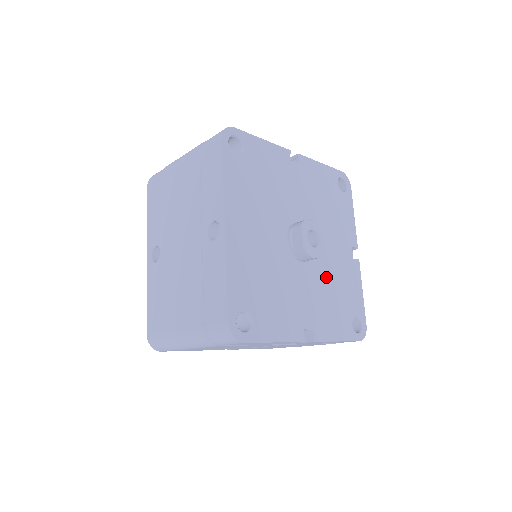
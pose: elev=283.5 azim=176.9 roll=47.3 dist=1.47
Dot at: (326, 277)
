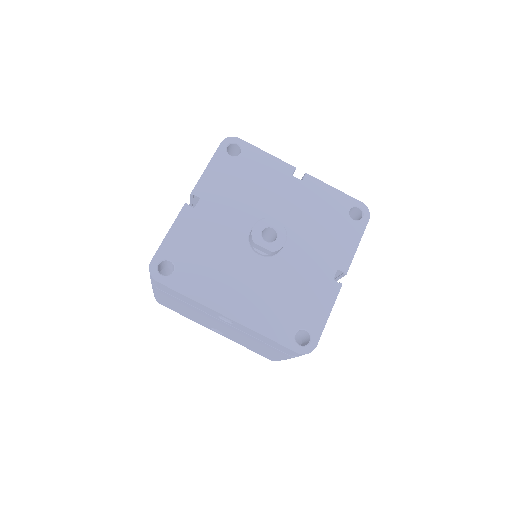
Dot at: (304, 227)
